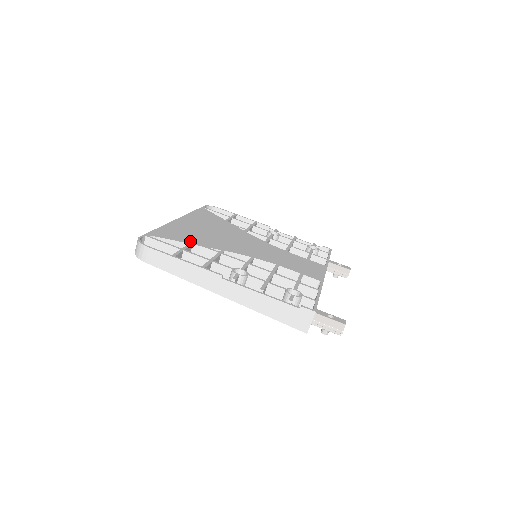
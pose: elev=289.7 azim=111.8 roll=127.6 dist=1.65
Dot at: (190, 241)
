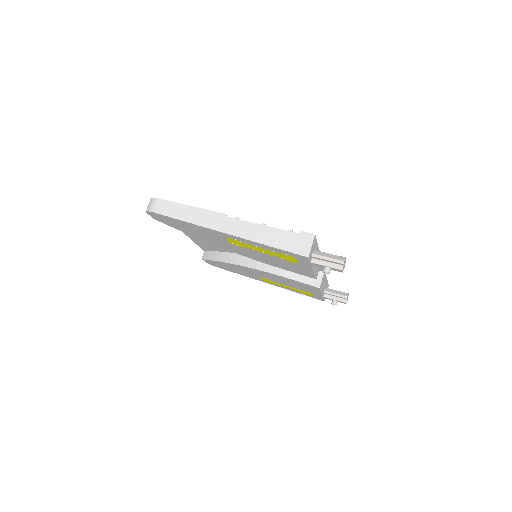
Dot at: occluded
